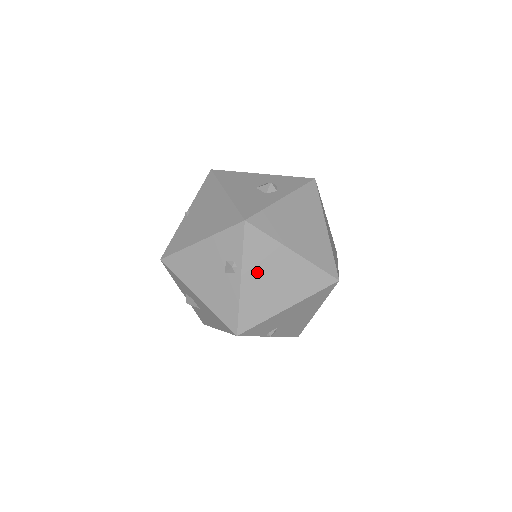
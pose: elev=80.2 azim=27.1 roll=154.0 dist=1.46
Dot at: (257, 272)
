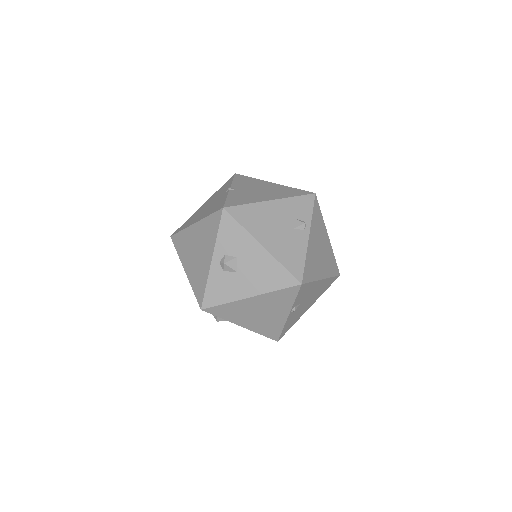
Dot at: (315, 237)
